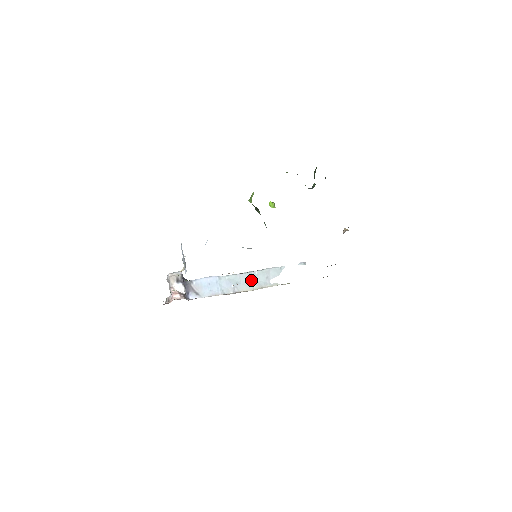
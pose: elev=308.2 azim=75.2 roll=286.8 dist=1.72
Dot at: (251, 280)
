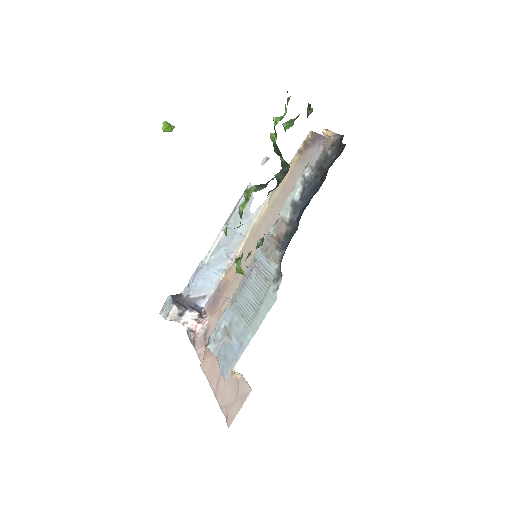
Dot at: (234, 232)
